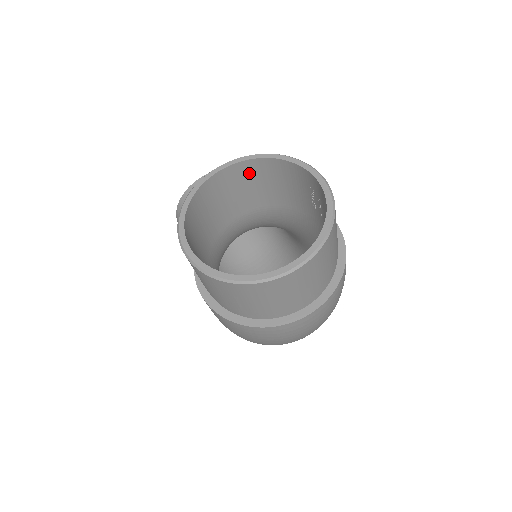
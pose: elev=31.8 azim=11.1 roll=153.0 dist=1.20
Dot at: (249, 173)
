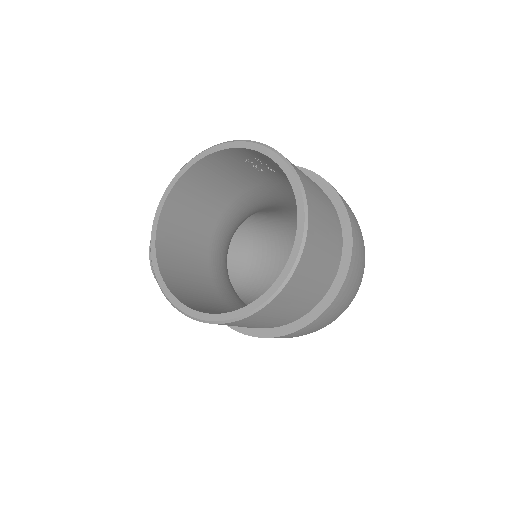
Dot at: (182, 200)
